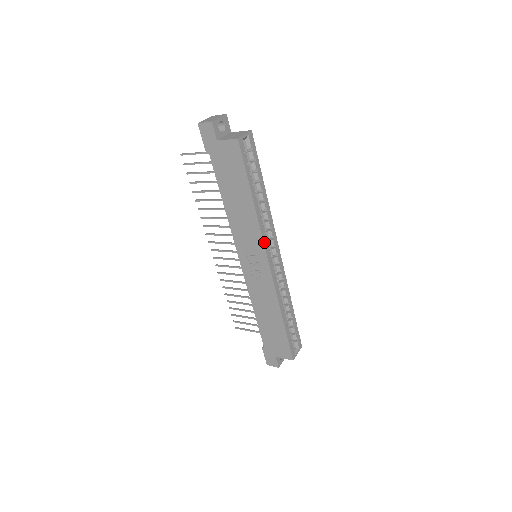
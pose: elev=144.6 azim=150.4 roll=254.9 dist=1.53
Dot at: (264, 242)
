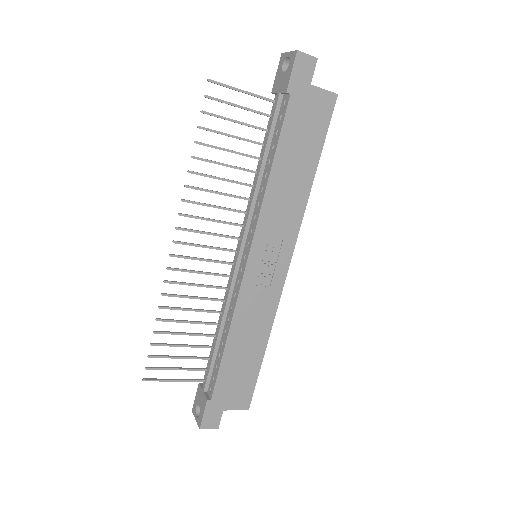
Dot at: (297, 234)
